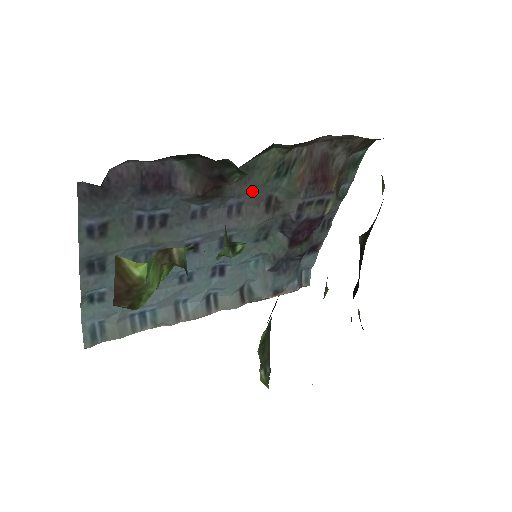
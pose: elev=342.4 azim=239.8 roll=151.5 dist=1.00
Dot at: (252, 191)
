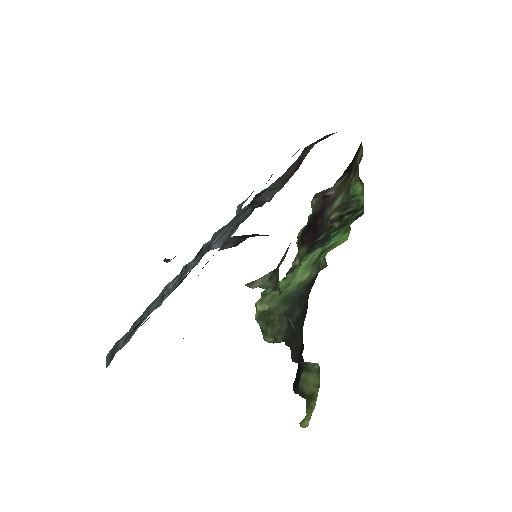
Dot at: occluded
